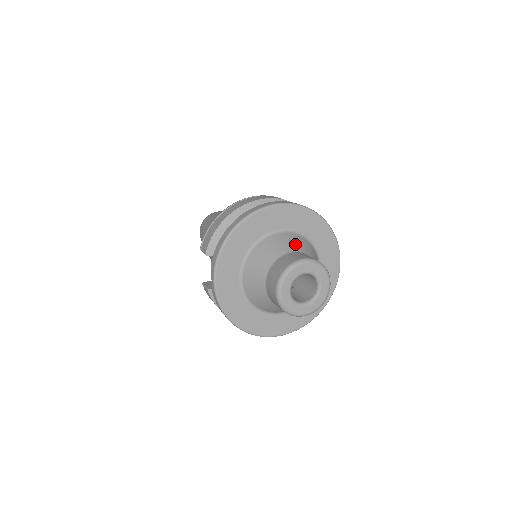
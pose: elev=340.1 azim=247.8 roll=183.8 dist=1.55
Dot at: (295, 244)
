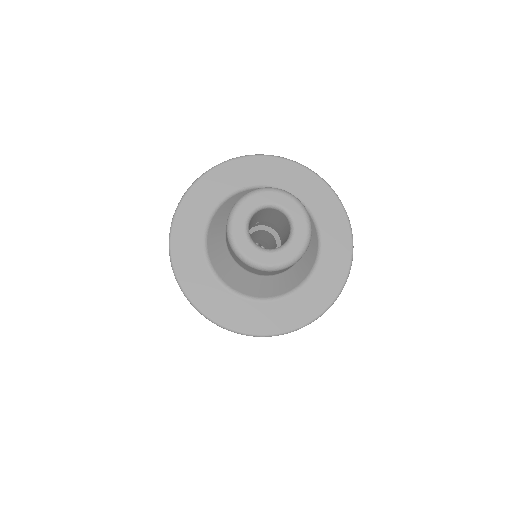
Dot at: occluded
